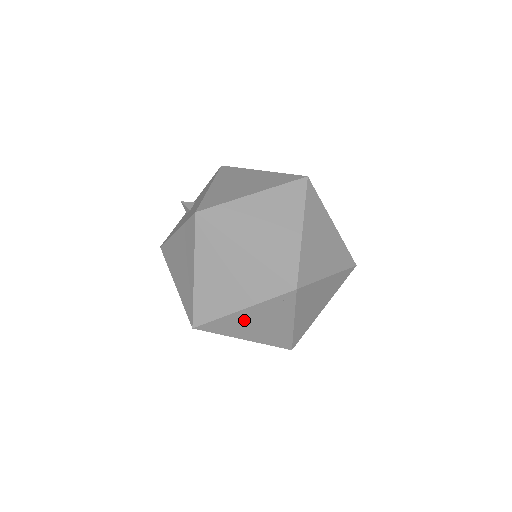
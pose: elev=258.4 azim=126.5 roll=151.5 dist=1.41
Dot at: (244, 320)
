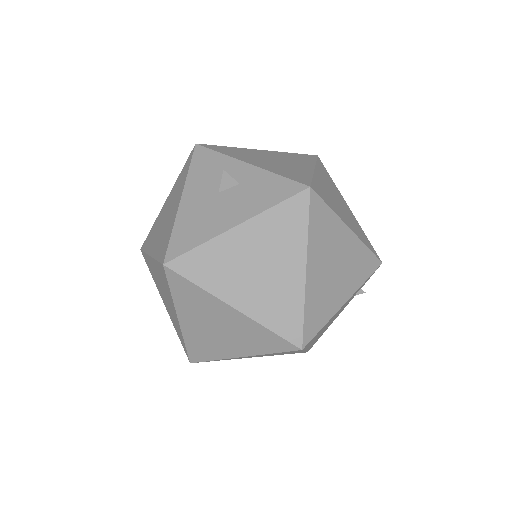
Dot at: occluded
